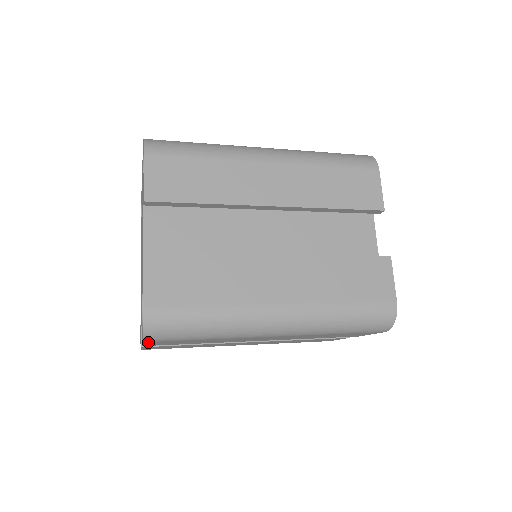
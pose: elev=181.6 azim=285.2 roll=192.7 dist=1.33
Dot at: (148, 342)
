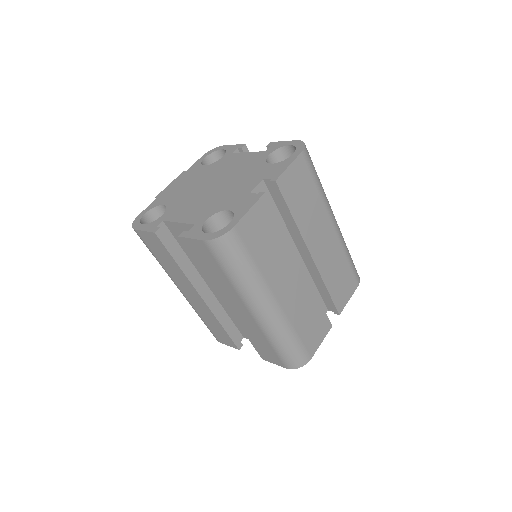
Dot at: (301, 157)
